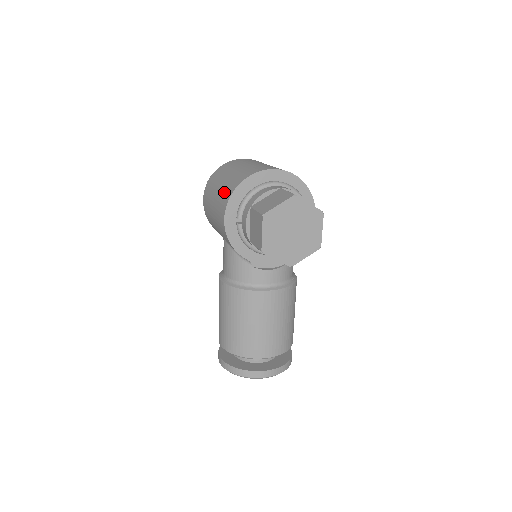
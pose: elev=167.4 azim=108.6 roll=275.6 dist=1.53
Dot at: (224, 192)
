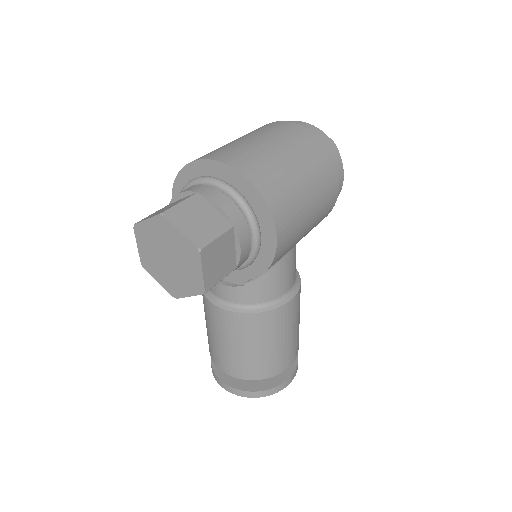
Dot at: occluded
